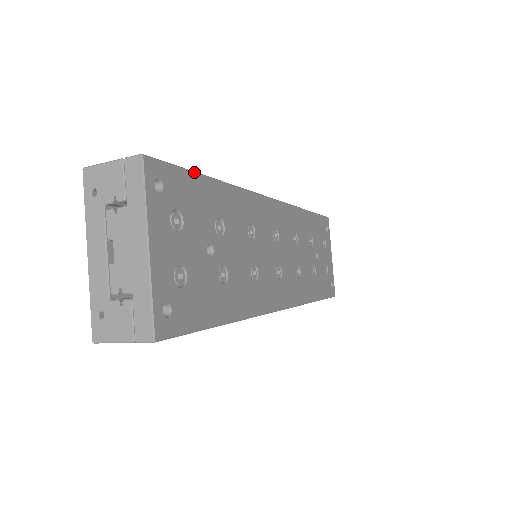
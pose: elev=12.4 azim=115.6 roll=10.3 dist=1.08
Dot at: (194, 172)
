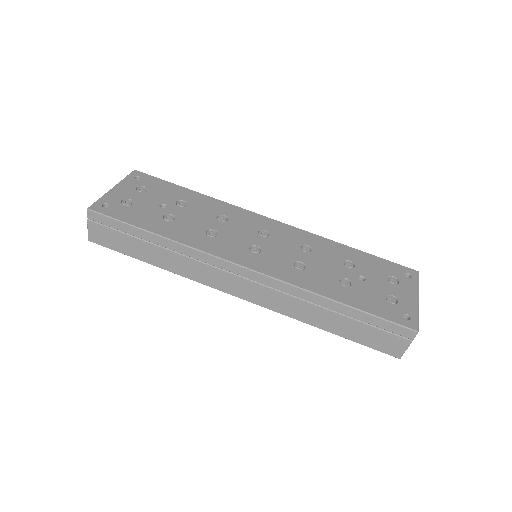
Dot at: (172, 183)
